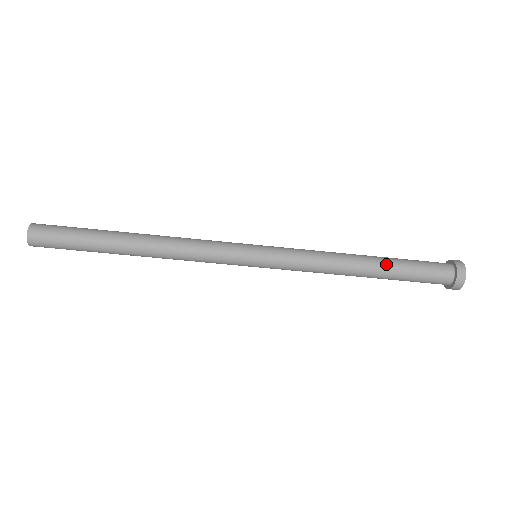
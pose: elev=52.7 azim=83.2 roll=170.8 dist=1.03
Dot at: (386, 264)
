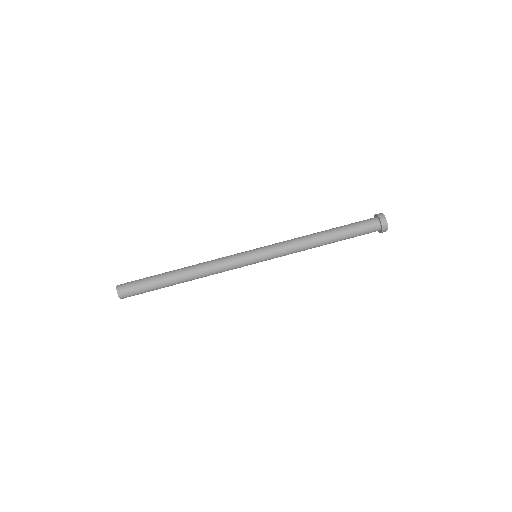
Dot at: (335, 230)
